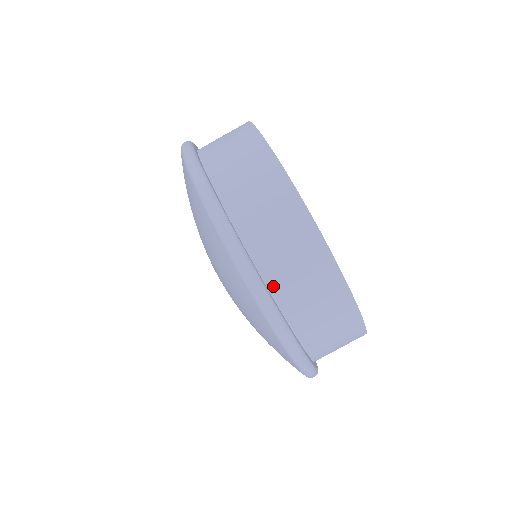
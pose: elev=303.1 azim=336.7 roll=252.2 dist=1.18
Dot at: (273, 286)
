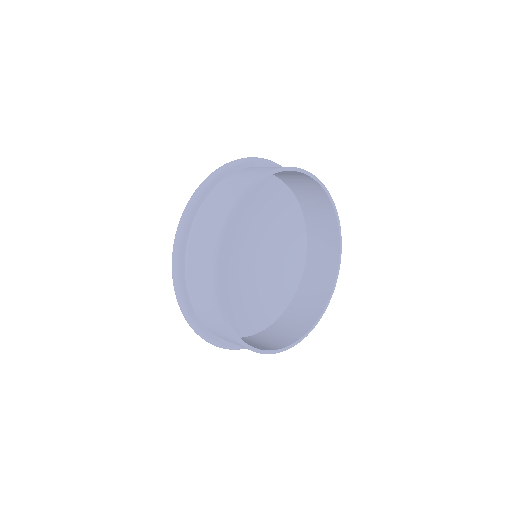
Dot at: (197, 313)
